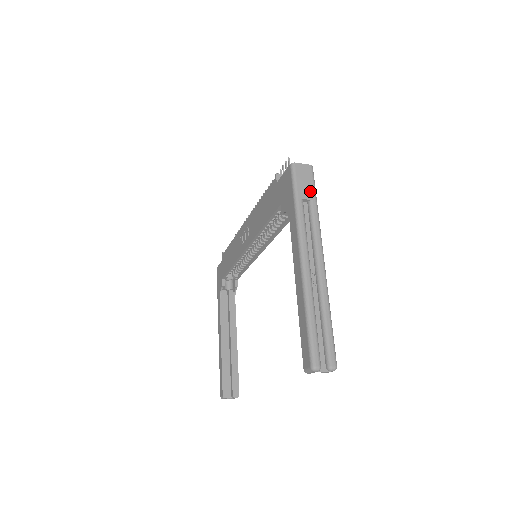
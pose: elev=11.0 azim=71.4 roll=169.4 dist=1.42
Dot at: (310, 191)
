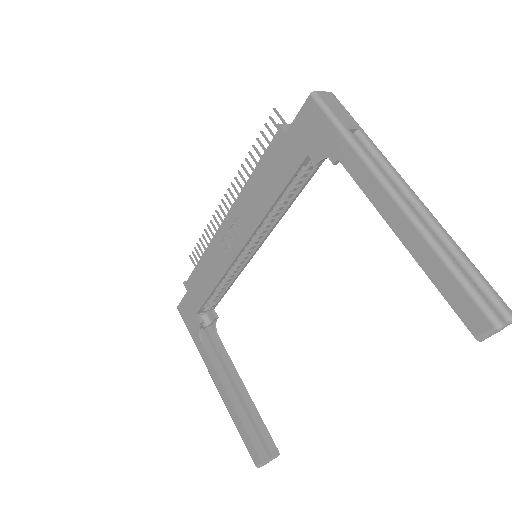
Dot at: (350, 120)
